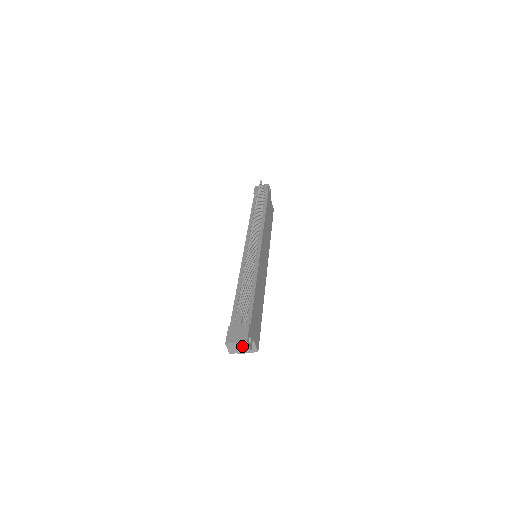
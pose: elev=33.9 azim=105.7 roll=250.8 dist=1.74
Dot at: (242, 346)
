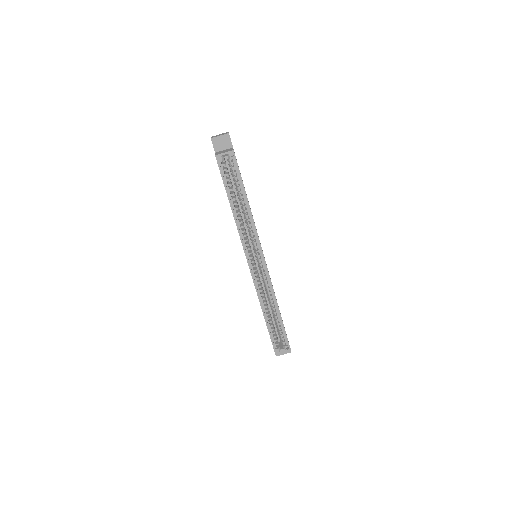
Dot at: occluded
